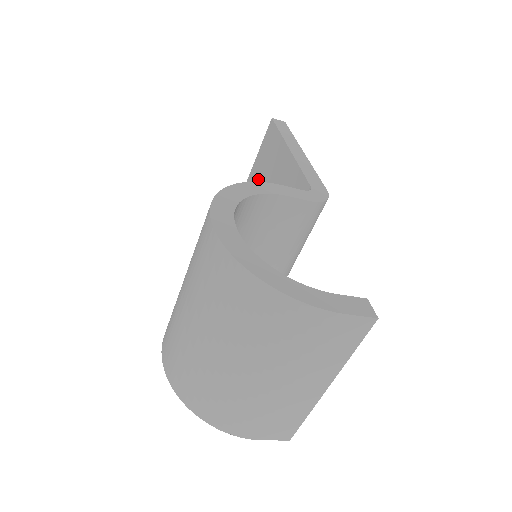
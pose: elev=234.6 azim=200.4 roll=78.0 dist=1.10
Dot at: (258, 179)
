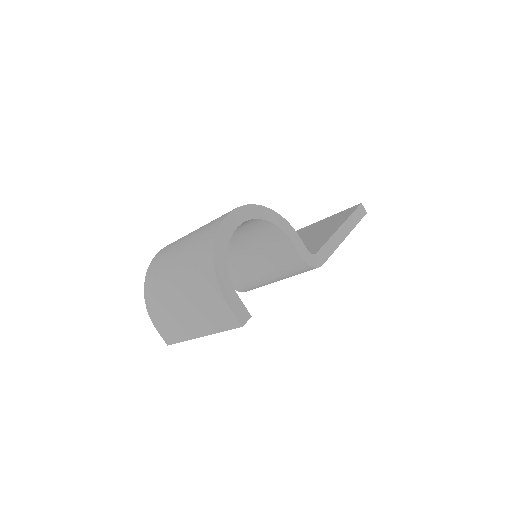
Dot at: (319, 226)
